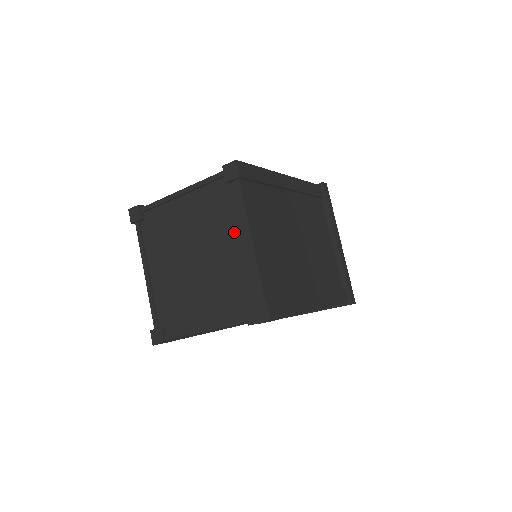
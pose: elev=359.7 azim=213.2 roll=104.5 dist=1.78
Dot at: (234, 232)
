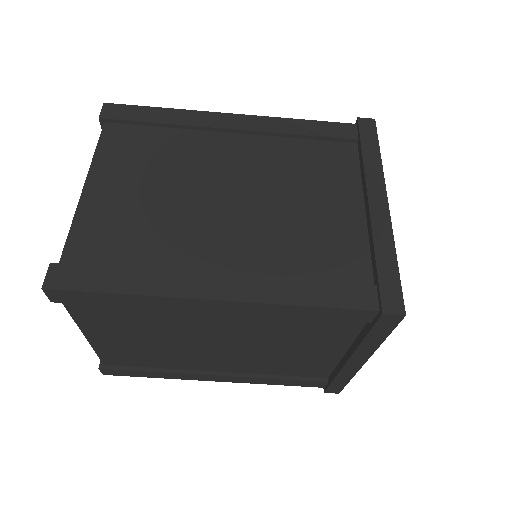
Dot at: occluded
